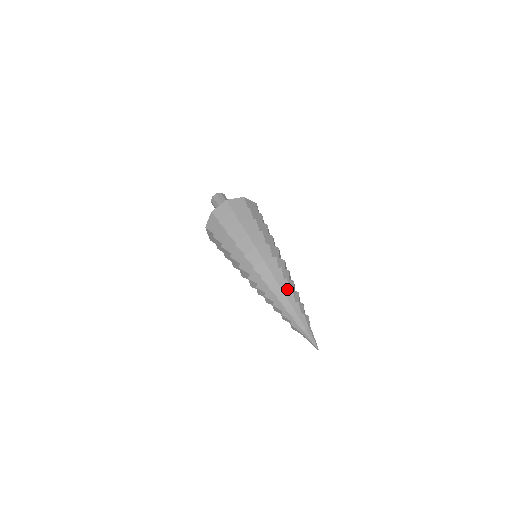
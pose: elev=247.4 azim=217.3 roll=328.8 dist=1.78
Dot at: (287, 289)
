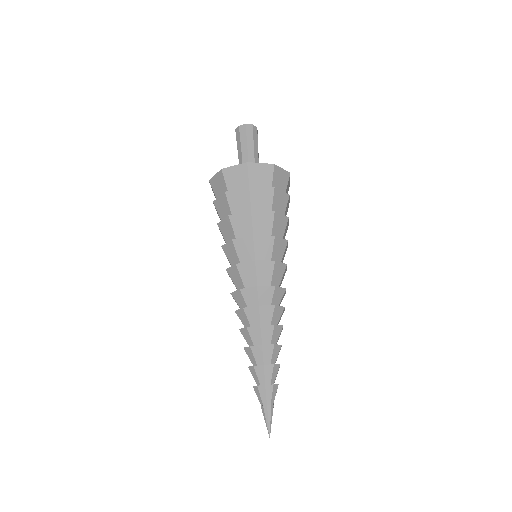
Dot at: (276, 339)
